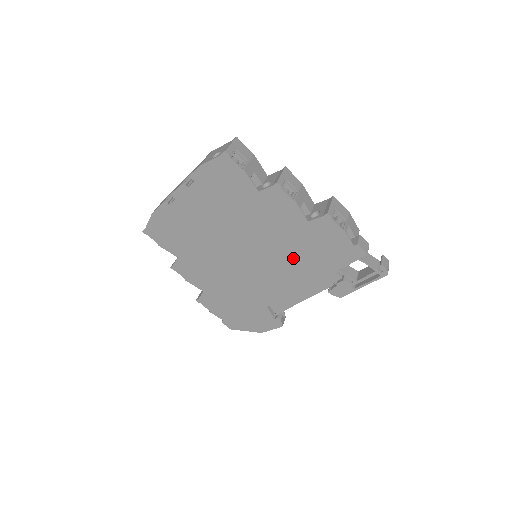
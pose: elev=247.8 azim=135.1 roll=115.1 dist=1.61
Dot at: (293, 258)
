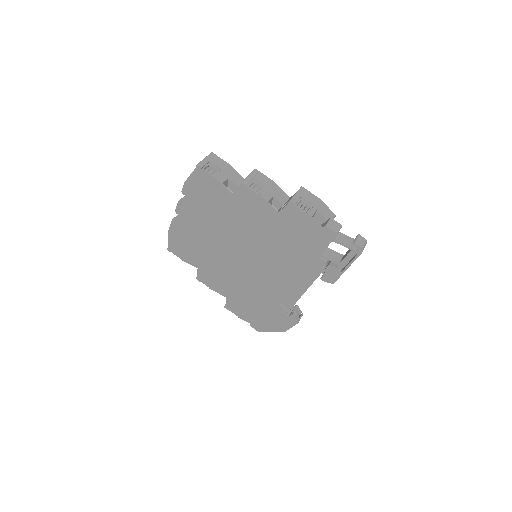
Dot at: (280, 251)
